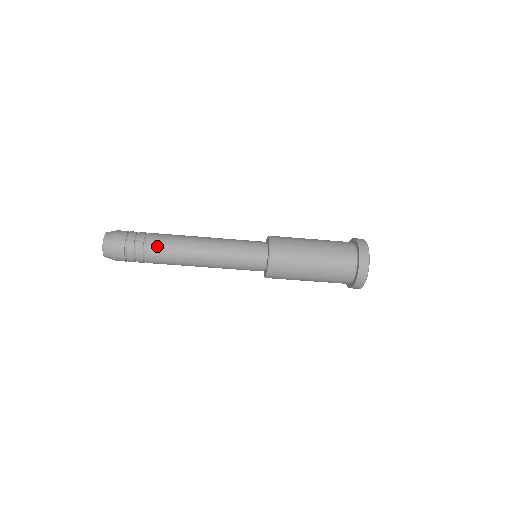
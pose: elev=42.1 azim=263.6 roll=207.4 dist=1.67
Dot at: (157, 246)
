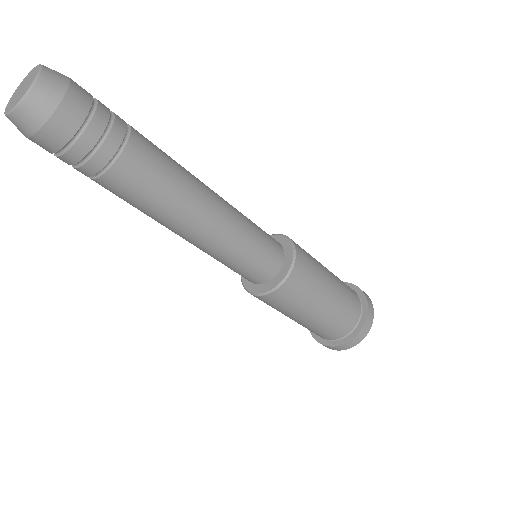
Dot at: (149, 153)
